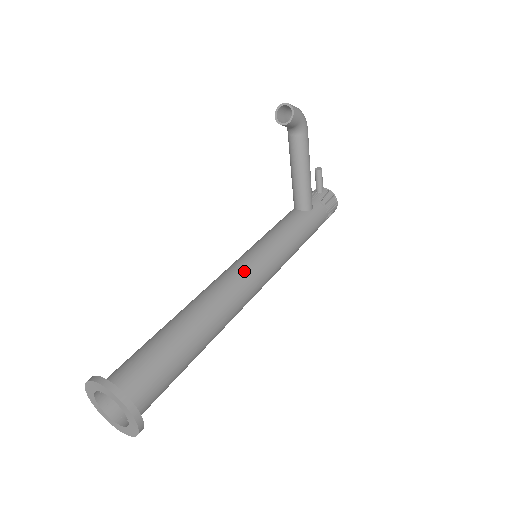
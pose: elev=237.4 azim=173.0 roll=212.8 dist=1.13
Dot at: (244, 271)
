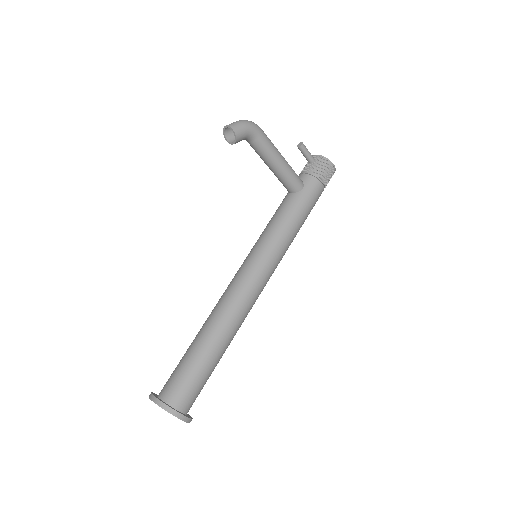
Dot at: (244, 277)
